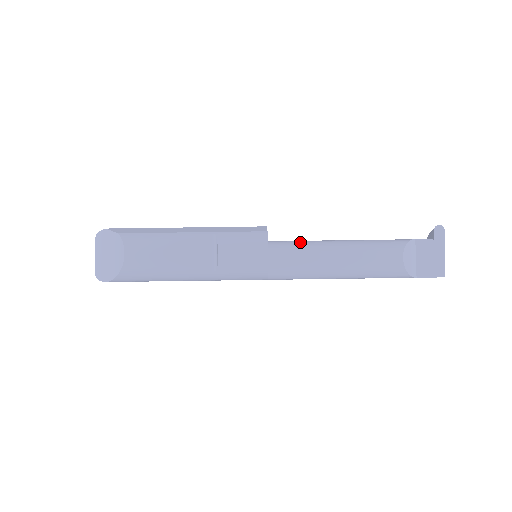
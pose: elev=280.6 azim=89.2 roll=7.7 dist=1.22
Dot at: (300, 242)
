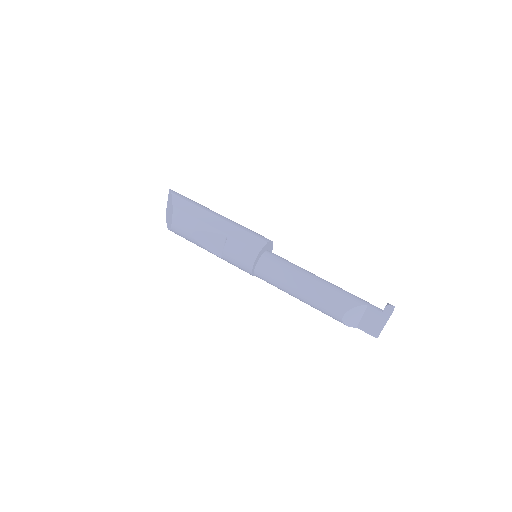
Dot at: (282, 266)
